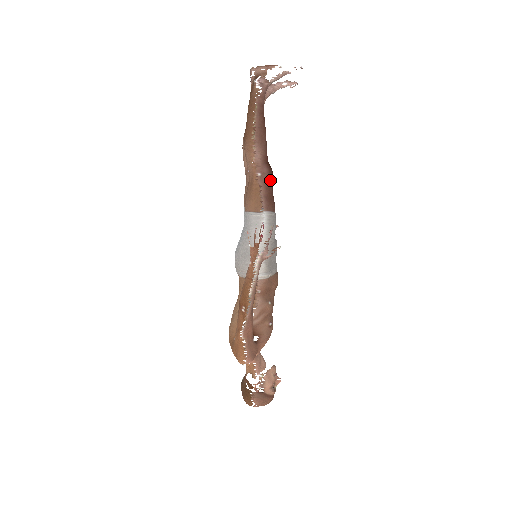
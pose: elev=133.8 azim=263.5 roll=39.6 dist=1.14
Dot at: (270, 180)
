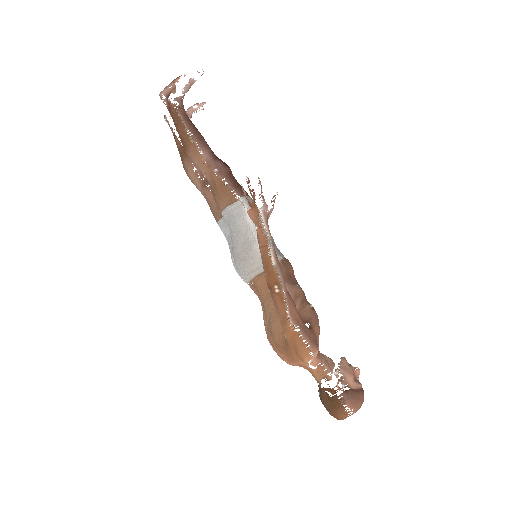
Dot at: (229, 172)
